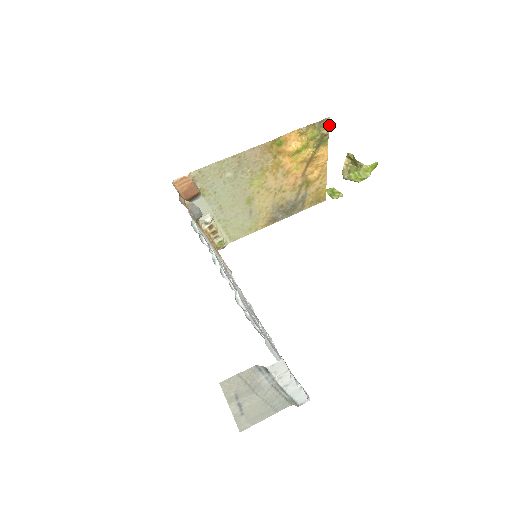
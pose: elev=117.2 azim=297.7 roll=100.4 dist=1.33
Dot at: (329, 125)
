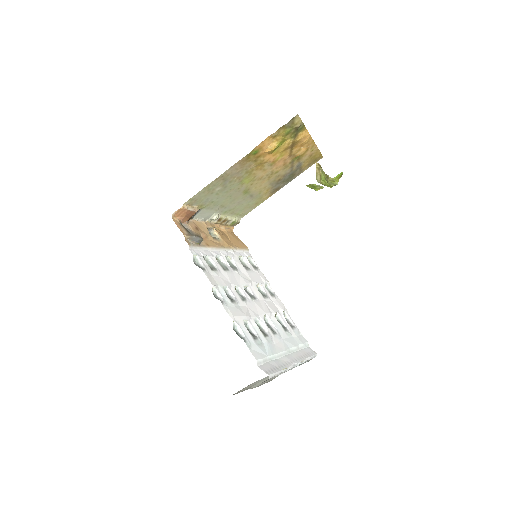
Dot at: (300, 119)
